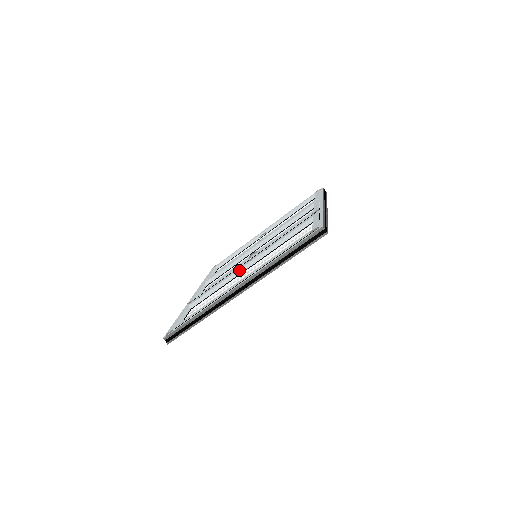
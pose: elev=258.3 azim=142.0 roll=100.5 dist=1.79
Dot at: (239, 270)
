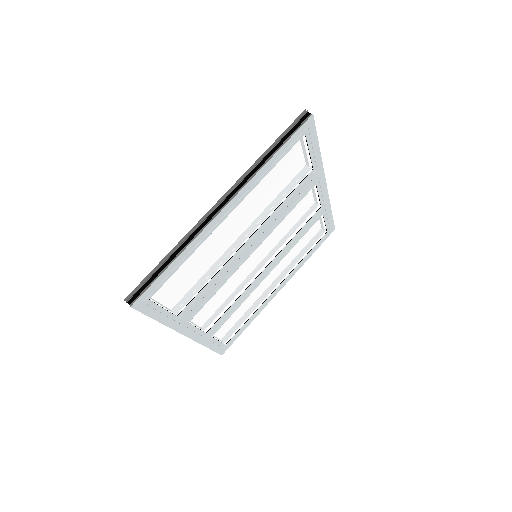
Dot at: occluded
